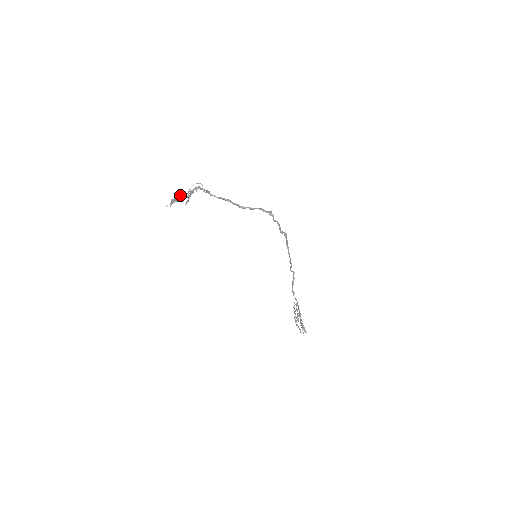
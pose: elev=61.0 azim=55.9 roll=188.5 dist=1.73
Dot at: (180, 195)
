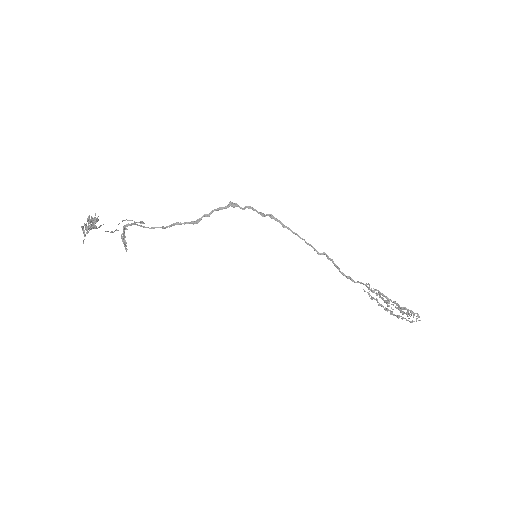
Dot at: (88, 218)
